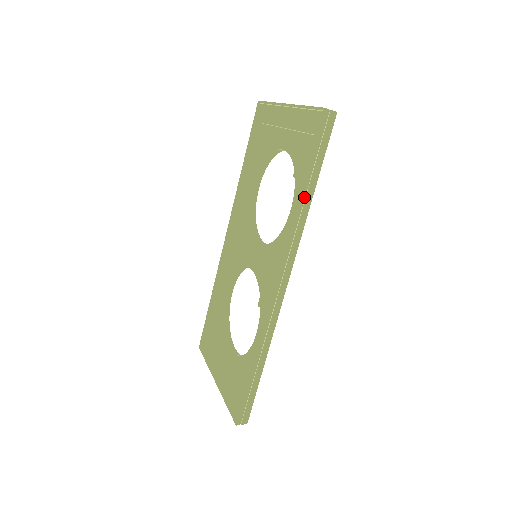
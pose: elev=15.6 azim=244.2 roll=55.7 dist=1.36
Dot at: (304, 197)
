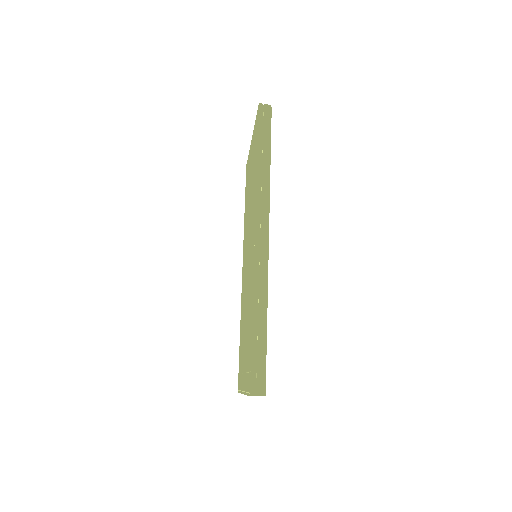
Dot at: (261, 164)
